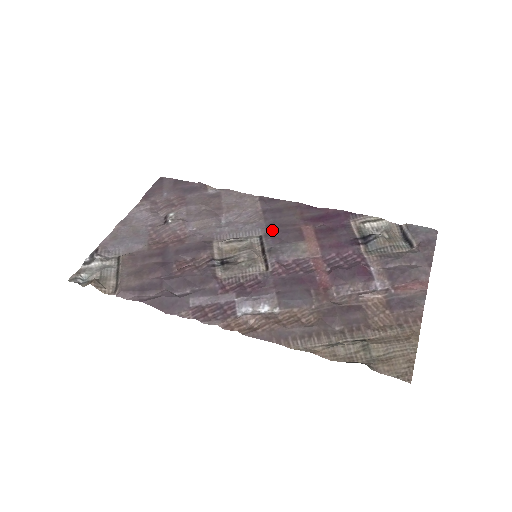
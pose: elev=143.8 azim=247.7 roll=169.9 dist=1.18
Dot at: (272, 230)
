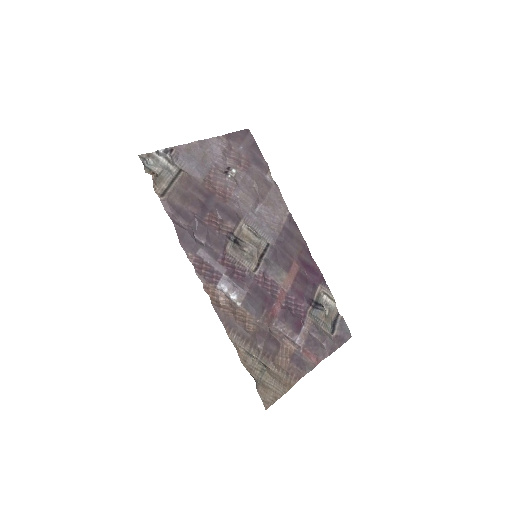
Dot at: (278, 247)
